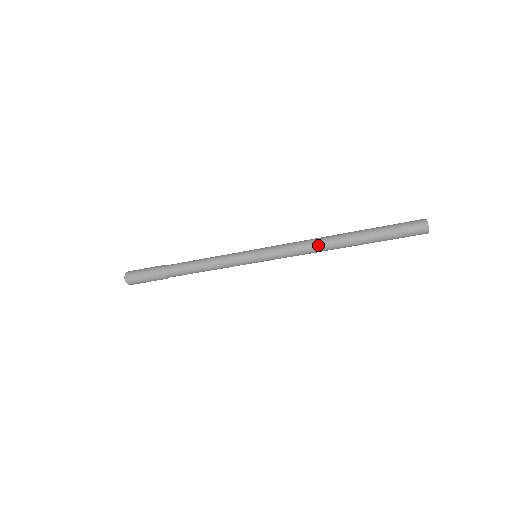
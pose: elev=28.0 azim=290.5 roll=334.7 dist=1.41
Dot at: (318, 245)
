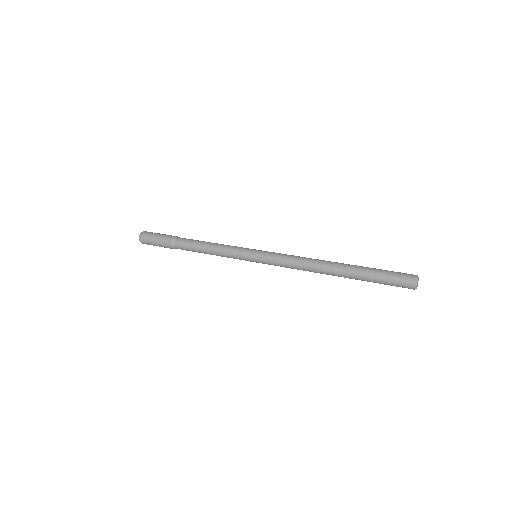
Dot at: occluded
